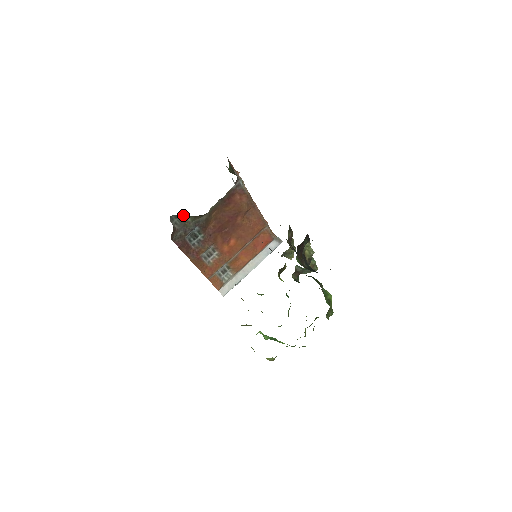
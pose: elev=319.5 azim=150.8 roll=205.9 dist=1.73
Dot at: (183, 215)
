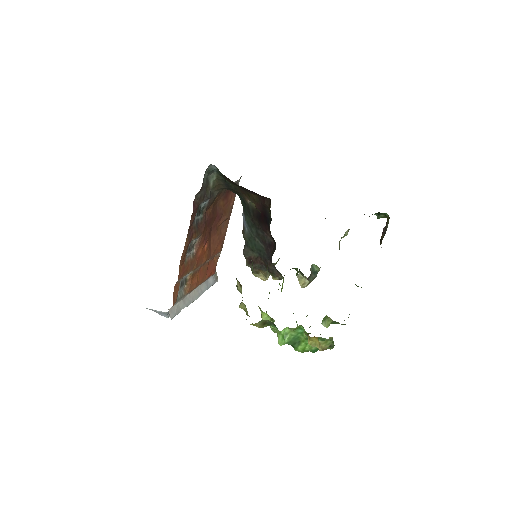
Dot at: (210, 175)
